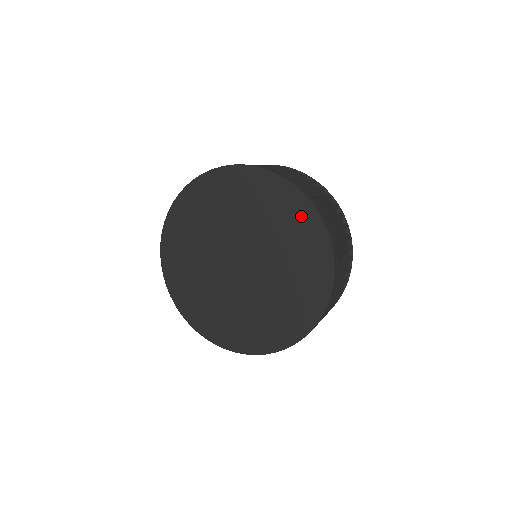
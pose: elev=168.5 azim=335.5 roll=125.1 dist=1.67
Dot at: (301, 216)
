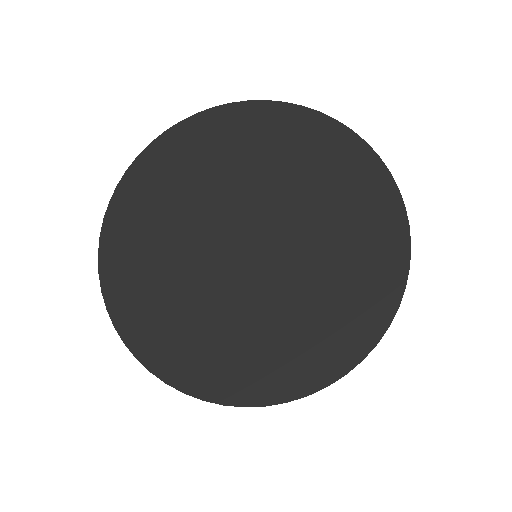
Dot at: (302, 129)
